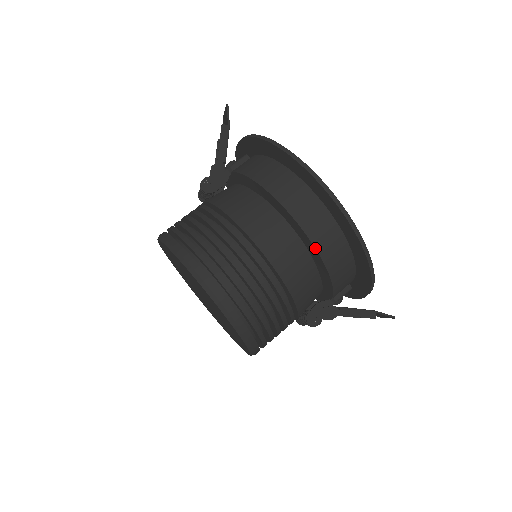
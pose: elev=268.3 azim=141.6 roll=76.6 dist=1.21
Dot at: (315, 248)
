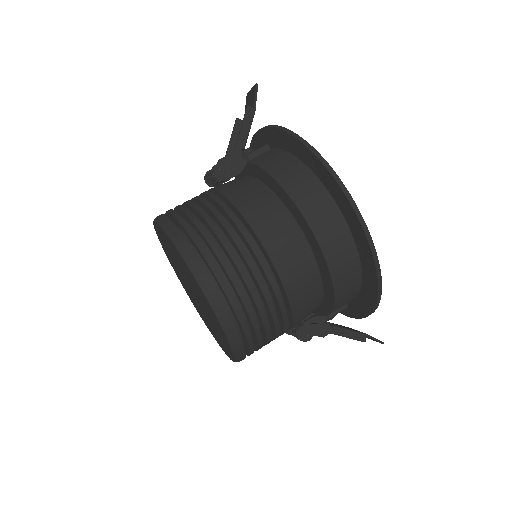
Dot at: (328, 268)
